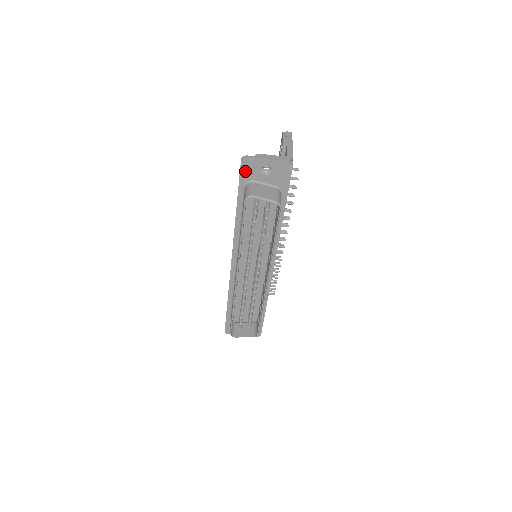
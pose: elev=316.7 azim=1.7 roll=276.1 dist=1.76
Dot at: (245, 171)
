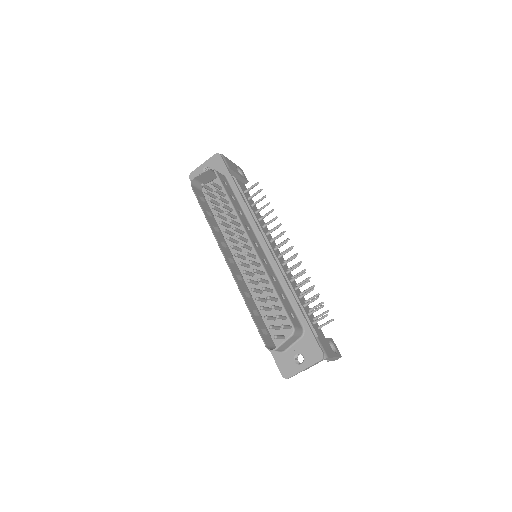
Dot at: occluded
